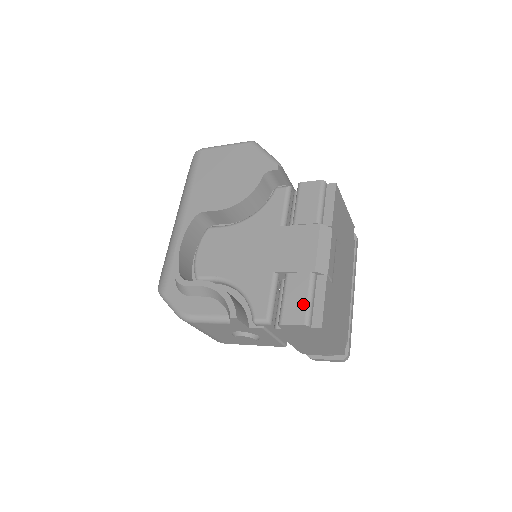
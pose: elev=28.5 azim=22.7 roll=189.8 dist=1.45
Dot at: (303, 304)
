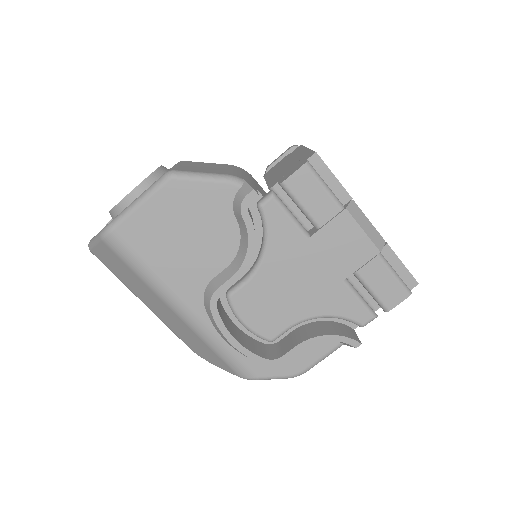
Dot at: (394, 283)
